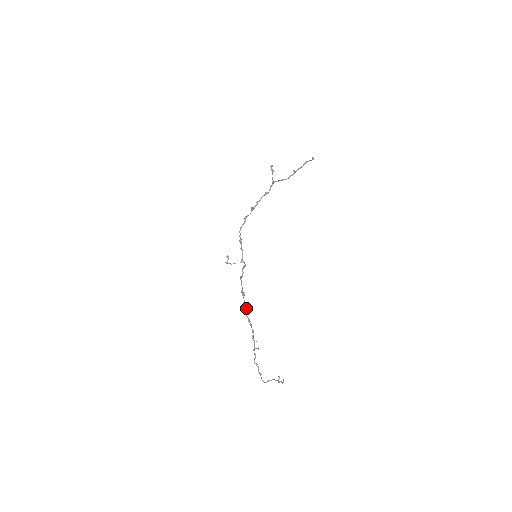
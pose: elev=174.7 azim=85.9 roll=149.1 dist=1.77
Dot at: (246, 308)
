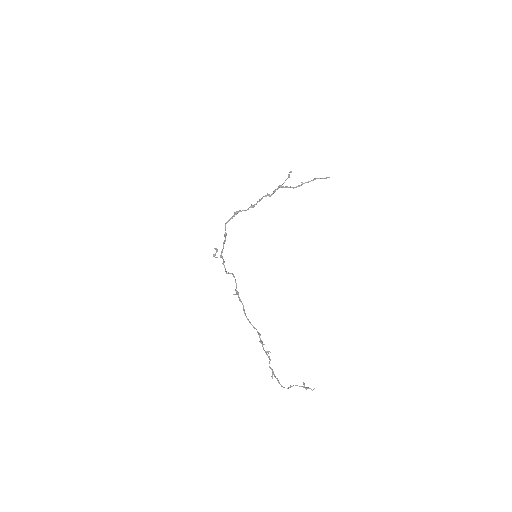
Dot at: occluded
